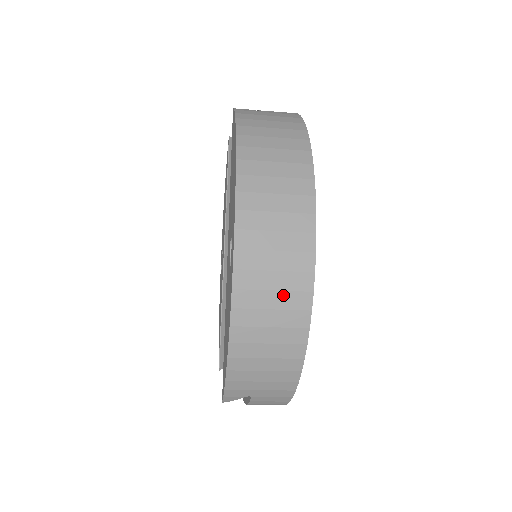
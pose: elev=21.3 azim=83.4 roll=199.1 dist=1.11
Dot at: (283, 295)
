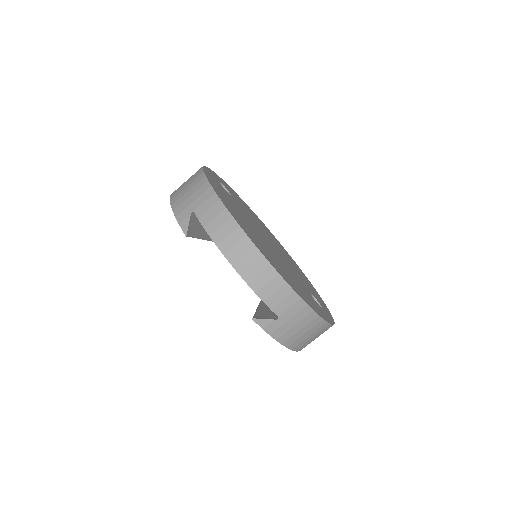
Dot at: occluded
